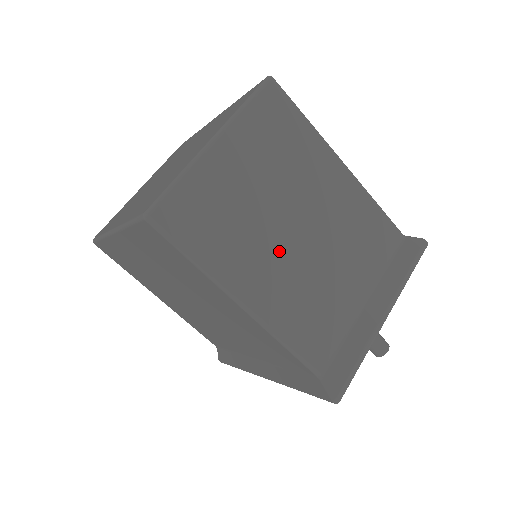
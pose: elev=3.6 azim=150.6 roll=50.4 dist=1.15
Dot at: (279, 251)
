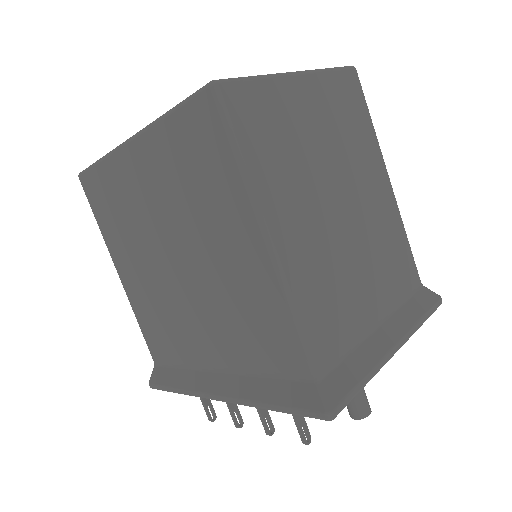
Dot at: (319, 213)
